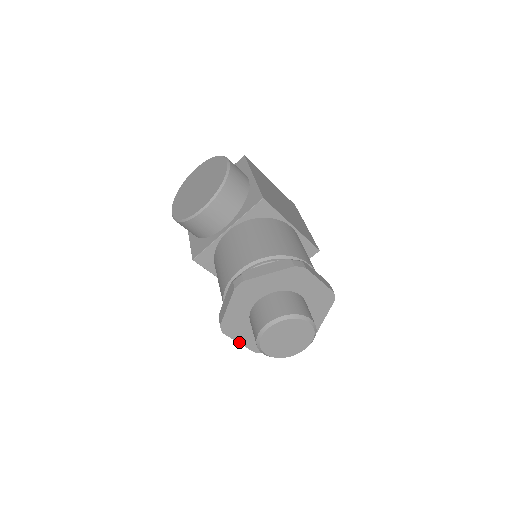
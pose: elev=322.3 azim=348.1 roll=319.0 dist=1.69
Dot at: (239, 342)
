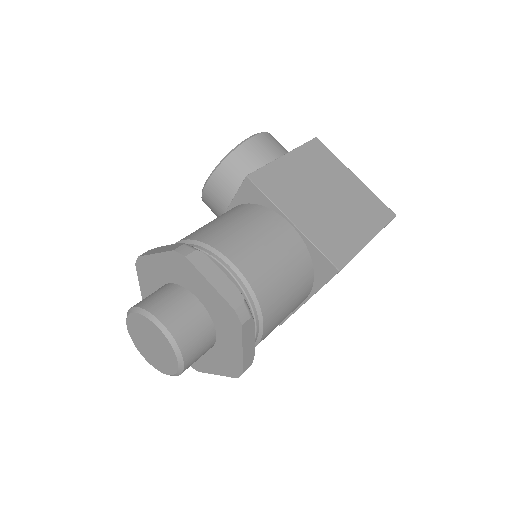
Dot at: occluded
